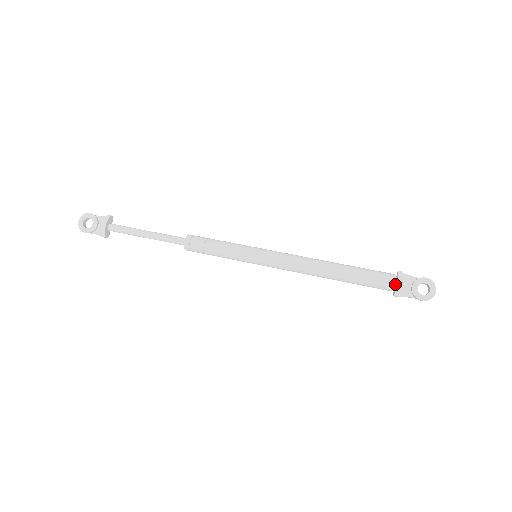
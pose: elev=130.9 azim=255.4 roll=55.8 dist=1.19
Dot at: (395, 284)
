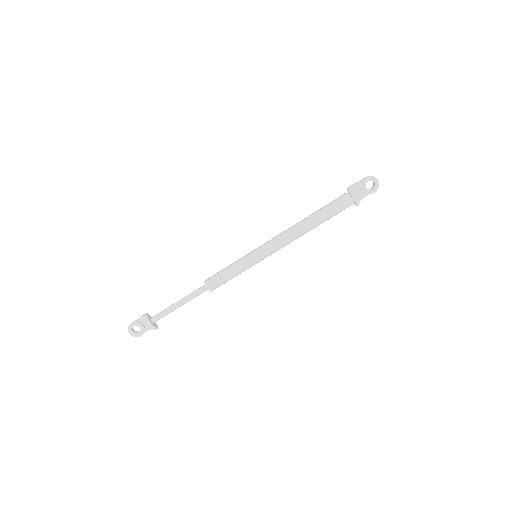
Dot at: (352, 200)
